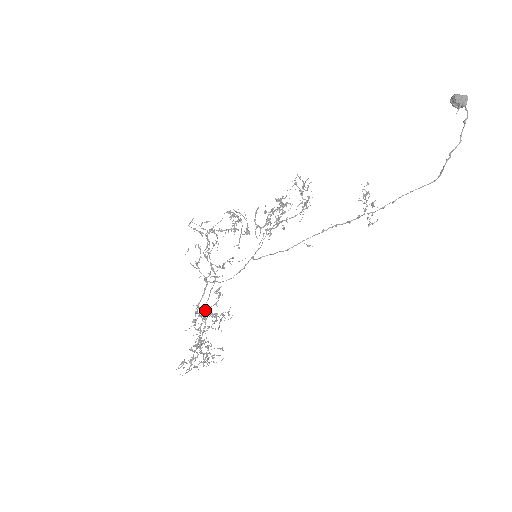
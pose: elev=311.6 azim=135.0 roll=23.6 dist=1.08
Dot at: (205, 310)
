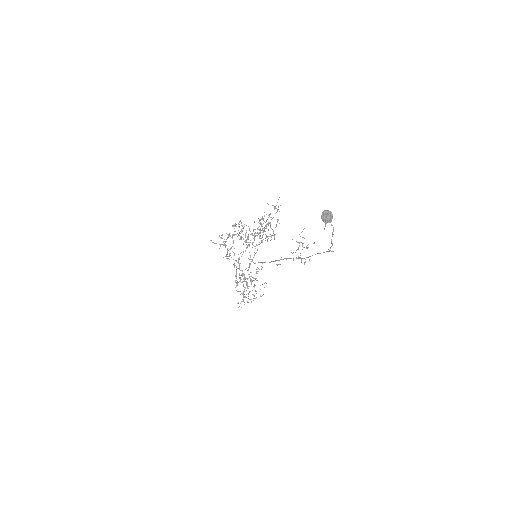
Dot at: (240, 280)
